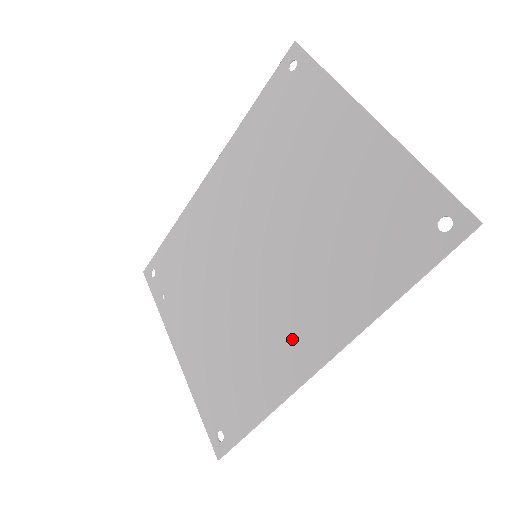
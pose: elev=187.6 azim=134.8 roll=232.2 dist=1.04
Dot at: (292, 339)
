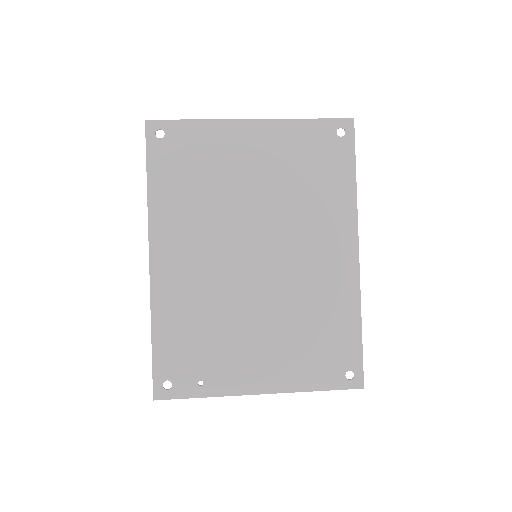
Dot at: (330, 263)
